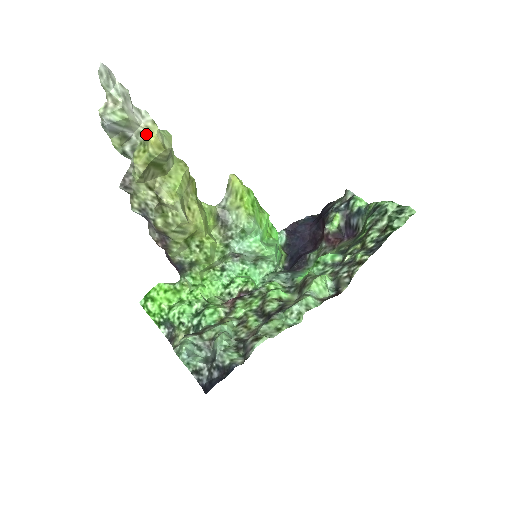
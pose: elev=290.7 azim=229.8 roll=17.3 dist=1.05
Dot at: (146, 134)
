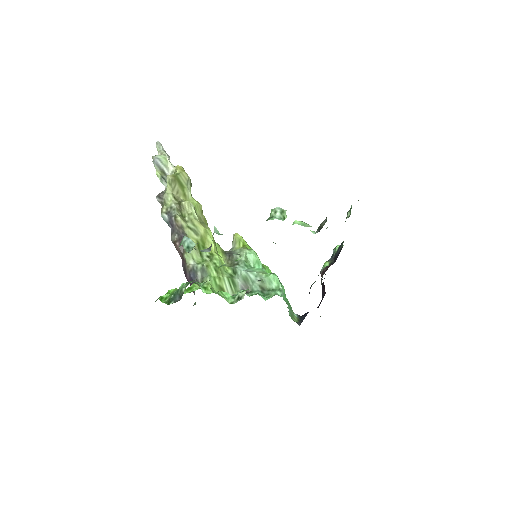
Dot at: (176, 168)
